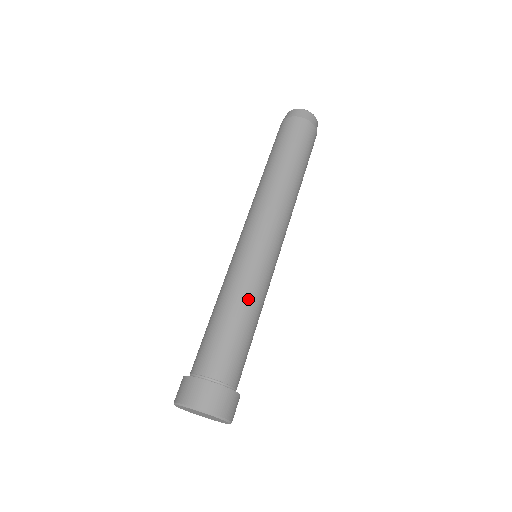
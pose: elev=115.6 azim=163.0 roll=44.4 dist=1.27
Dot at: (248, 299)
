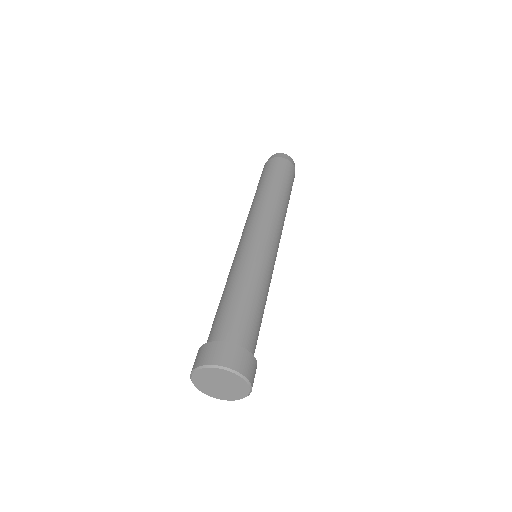
Dot at: (246, 277)
